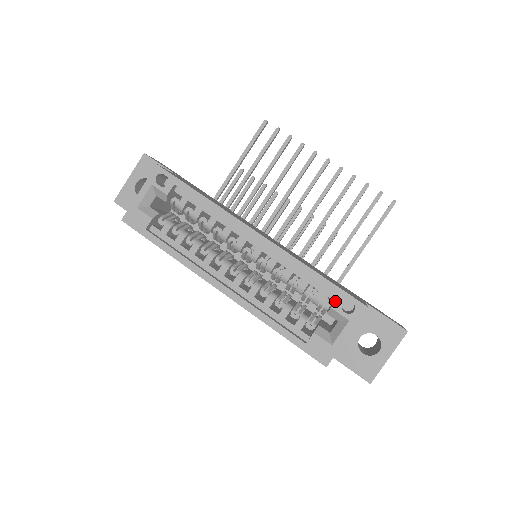
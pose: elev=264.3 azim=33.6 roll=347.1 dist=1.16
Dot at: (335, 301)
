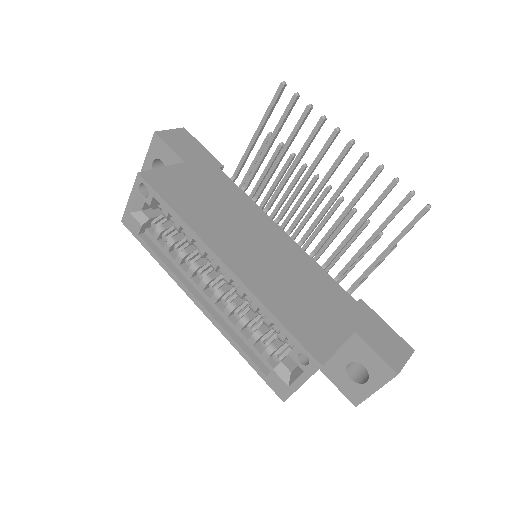
Dot at: occluded
